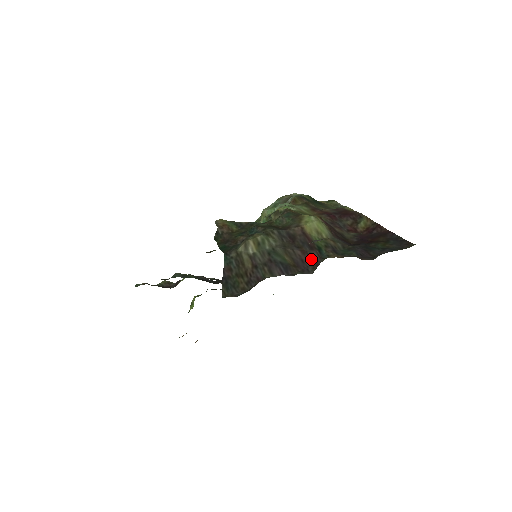
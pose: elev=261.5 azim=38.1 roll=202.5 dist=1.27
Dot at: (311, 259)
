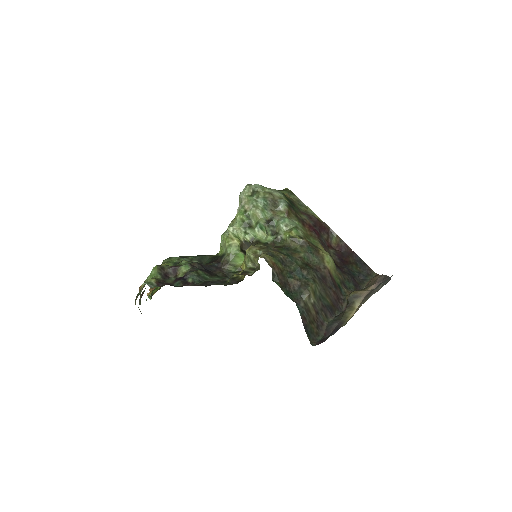
Dot at: (339, 297)
